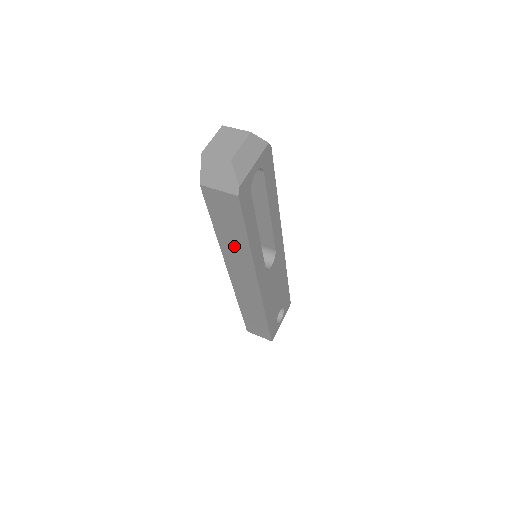
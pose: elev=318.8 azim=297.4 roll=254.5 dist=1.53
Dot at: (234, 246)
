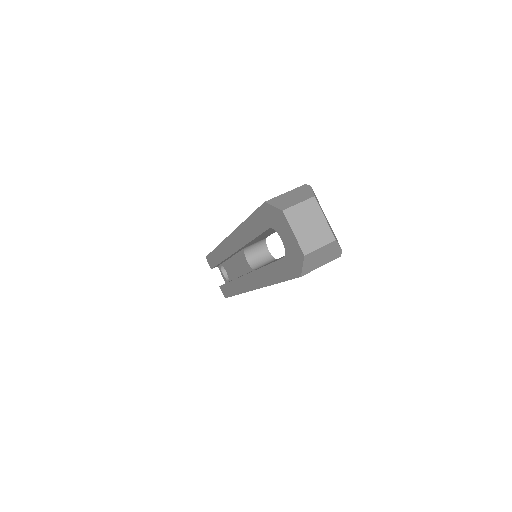
Dot at: occluded
